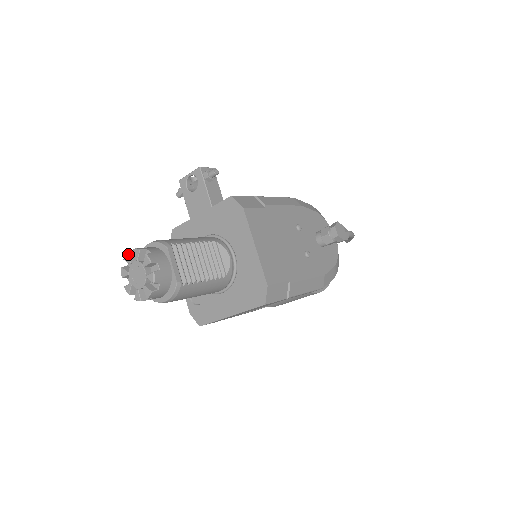
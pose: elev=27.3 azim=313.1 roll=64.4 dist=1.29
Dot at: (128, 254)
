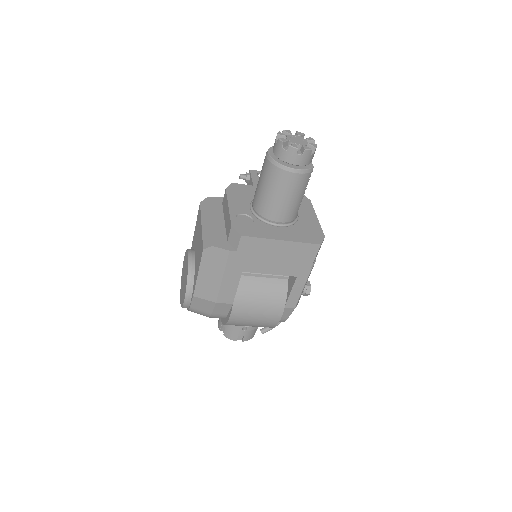
Dot at: occluded
